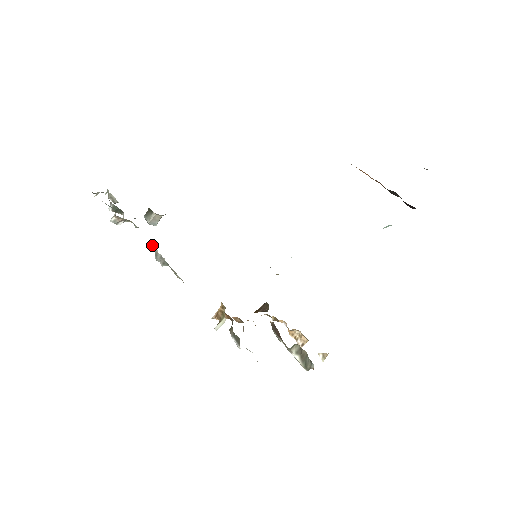
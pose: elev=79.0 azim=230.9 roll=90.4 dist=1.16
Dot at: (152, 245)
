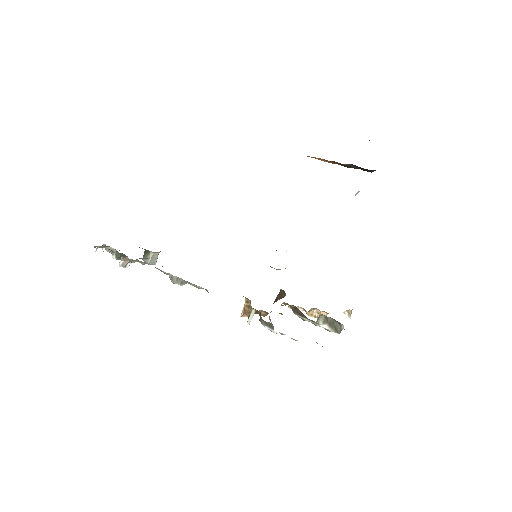
Dot at: (165, 272)
